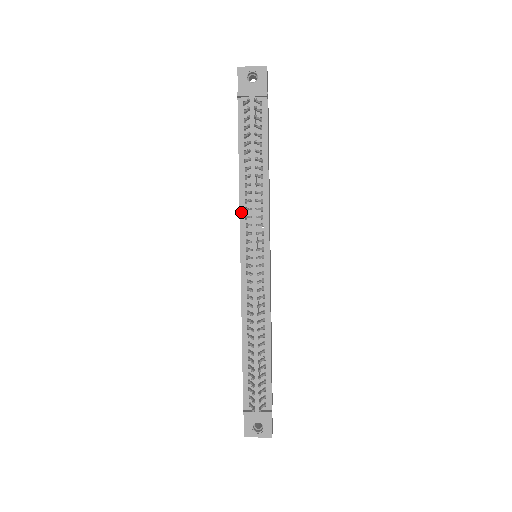
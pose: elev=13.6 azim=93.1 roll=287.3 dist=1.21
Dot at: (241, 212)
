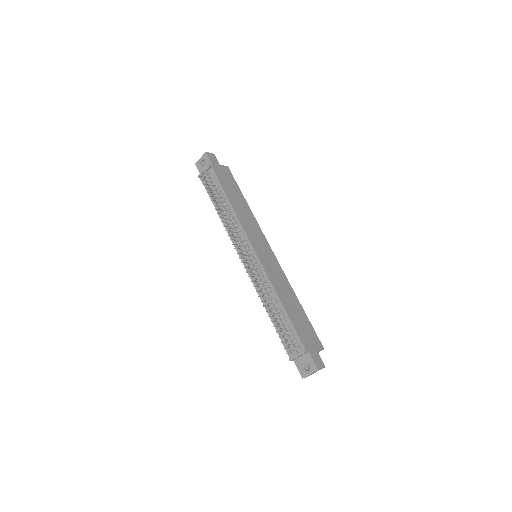
Dot at: (230, 236)
